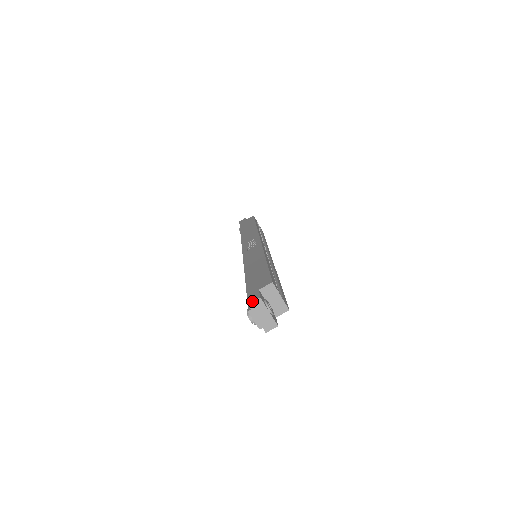
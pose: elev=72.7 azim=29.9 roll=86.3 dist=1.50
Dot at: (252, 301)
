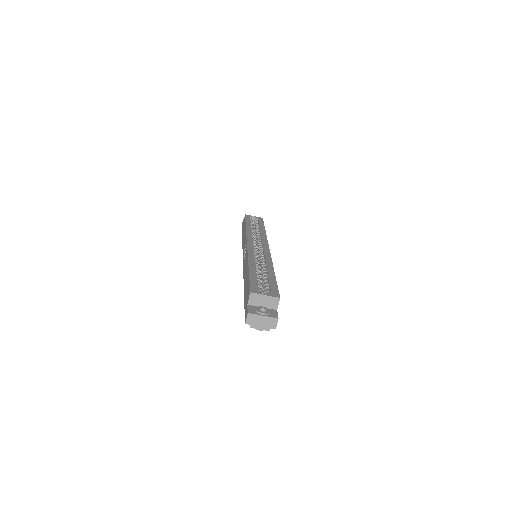
Dot at: (245, 320)
